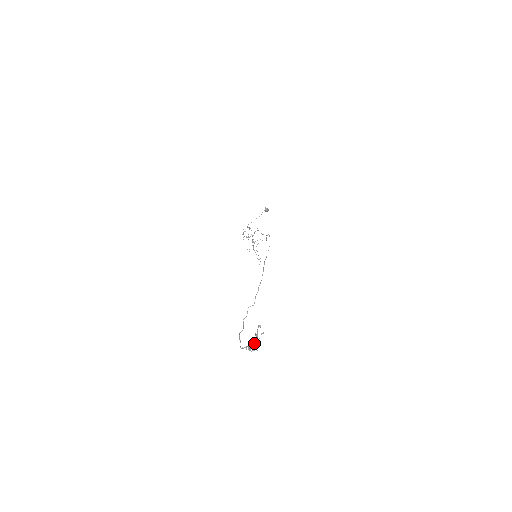
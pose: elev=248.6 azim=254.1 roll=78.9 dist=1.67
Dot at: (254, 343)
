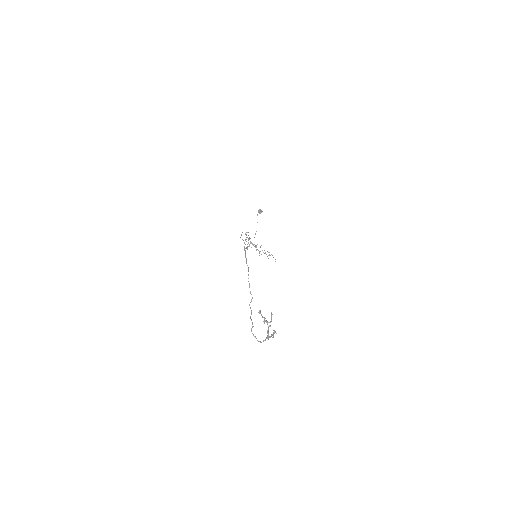
Dot at: occluded
